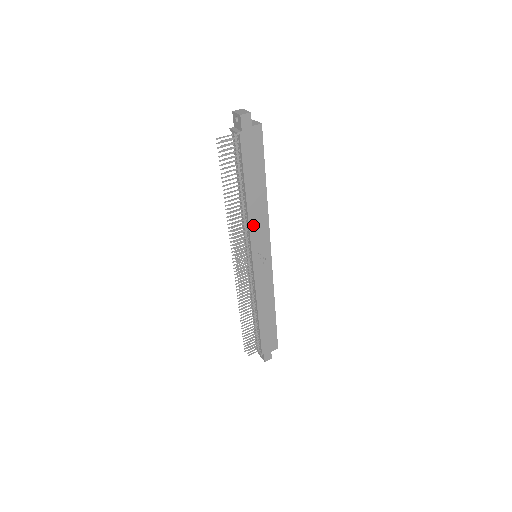
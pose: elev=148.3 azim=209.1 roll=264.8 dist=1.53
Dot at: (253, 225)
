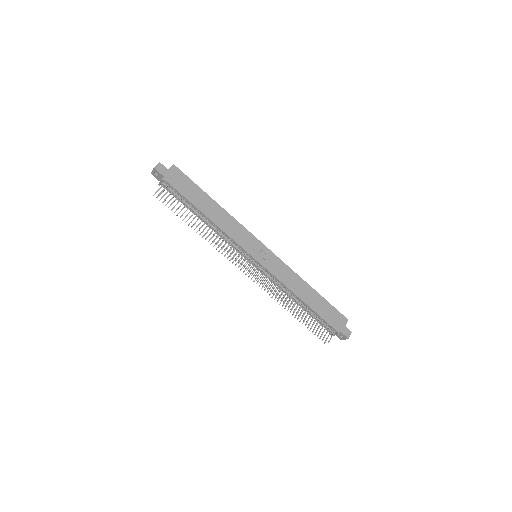
Dot at: (230, 232)
